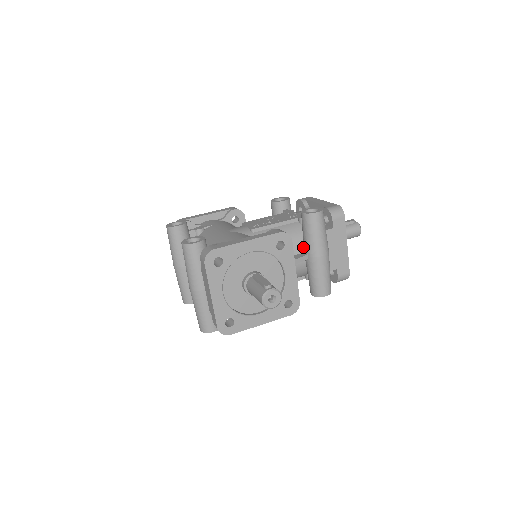
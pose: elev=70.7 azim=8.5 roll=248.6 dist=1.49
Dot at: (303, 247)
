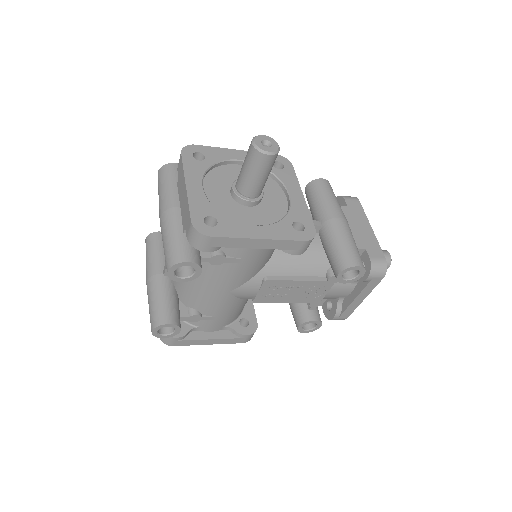
Dot at: occluded
